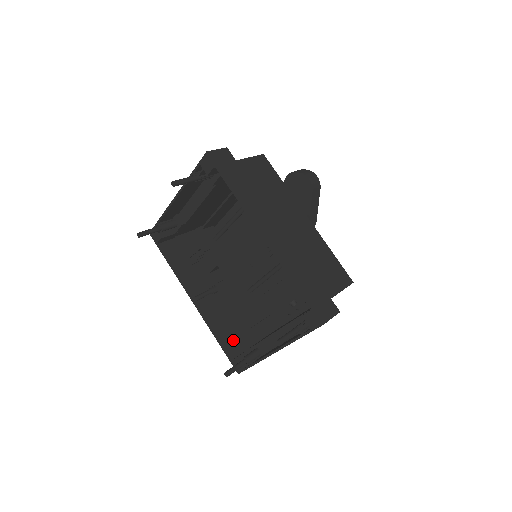
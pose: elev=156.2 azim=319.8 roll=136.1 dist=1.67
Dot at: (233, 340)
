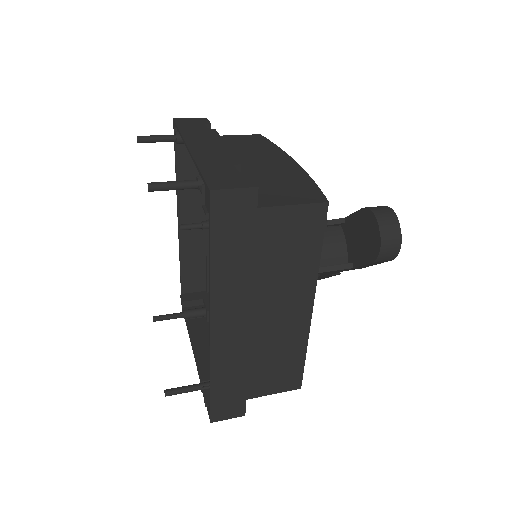
Dot at: (198, 277)
